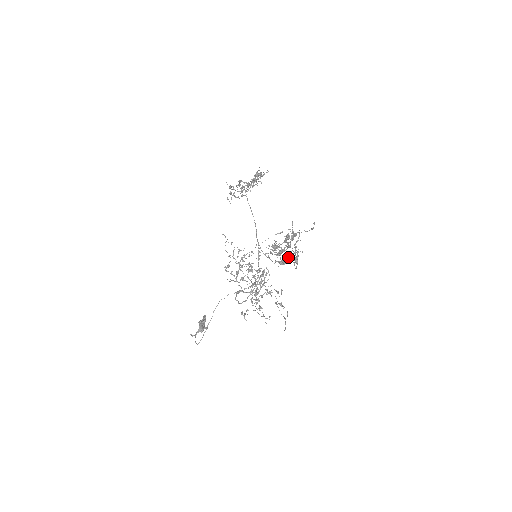
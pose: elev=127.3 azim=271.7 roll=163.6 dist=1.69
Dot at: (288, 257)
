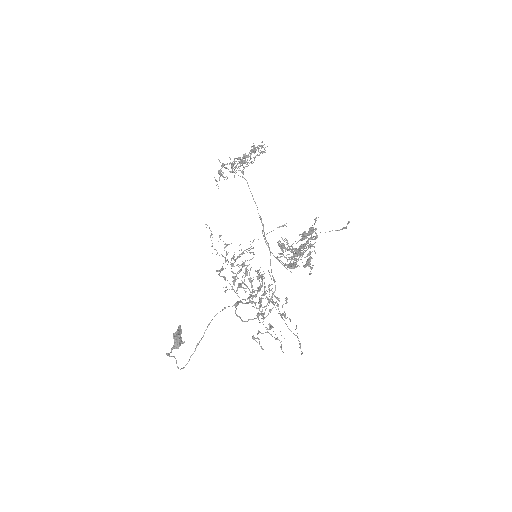
Dot at: (300, 259)
